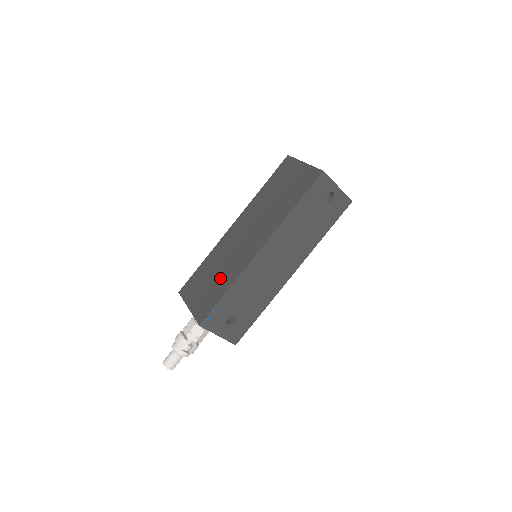
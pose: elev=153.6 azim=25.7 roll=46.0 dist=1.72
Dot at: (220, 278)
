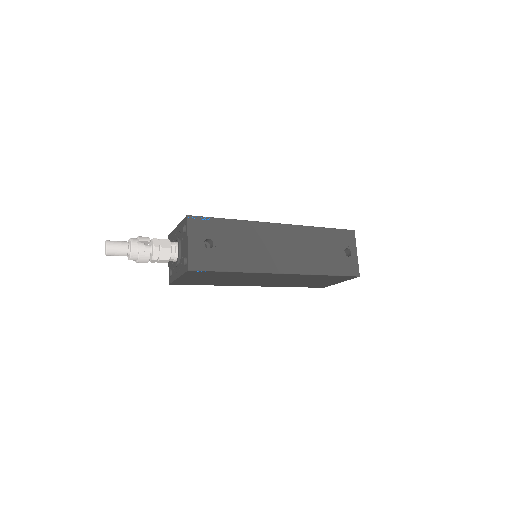
Dot at: occluded
